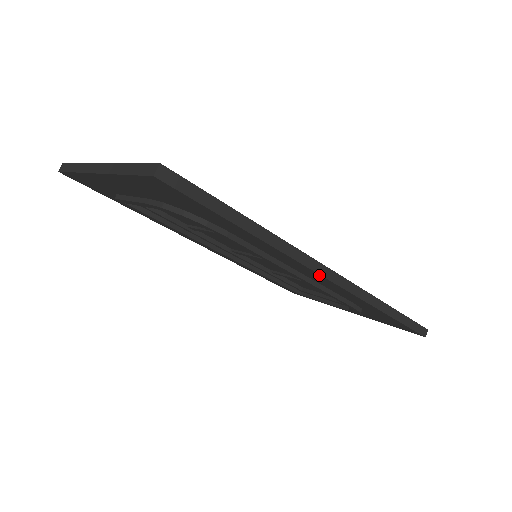
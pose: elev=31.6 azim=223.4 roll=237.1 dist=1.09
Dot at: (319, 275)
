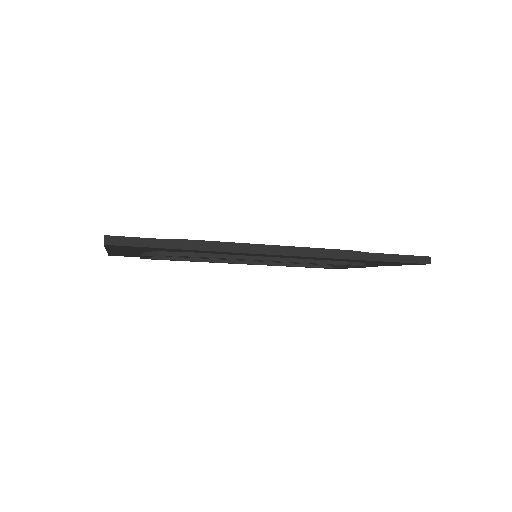
Dot at: (274, 255)
